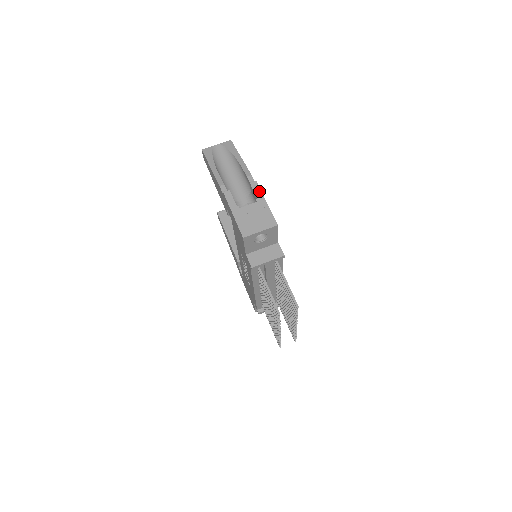
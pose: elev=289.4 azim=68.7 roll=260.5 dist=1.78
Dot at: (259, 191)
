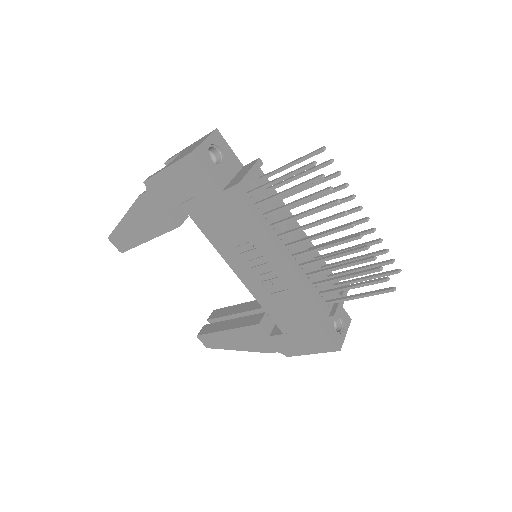
Dot at: (177, 153)
